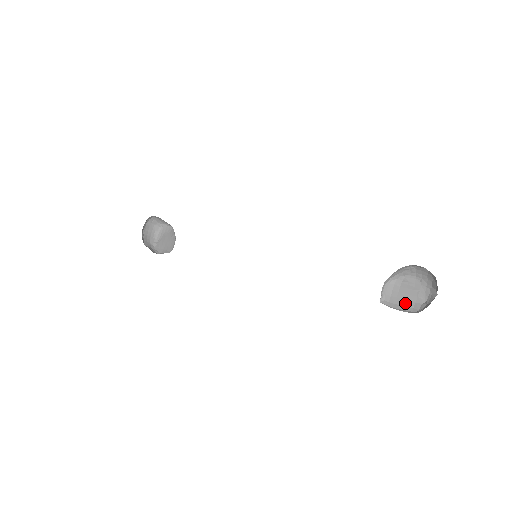
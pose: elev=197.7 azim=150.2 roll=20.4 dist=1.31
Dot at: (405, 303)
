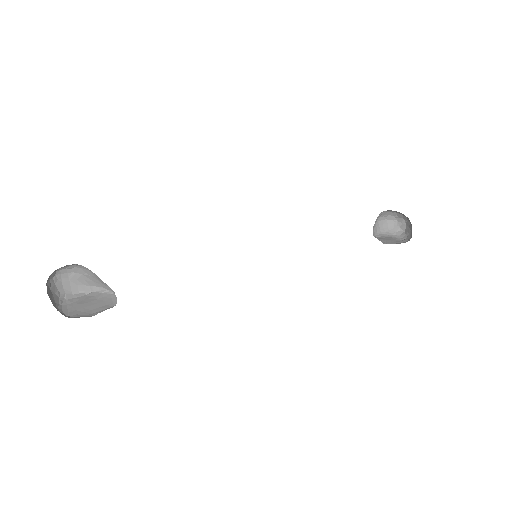
Dot at: (396, 242)
